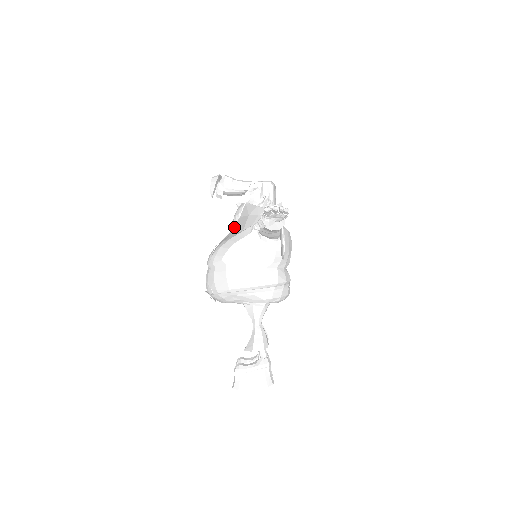
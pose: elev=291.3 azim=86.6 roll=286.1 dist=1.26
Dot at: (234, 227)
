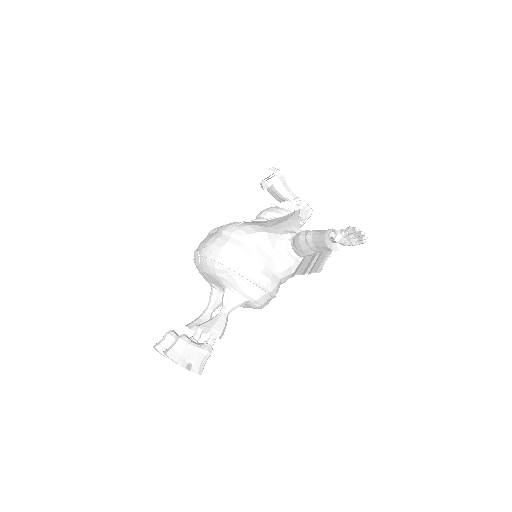
Dot at: (273, 219)
